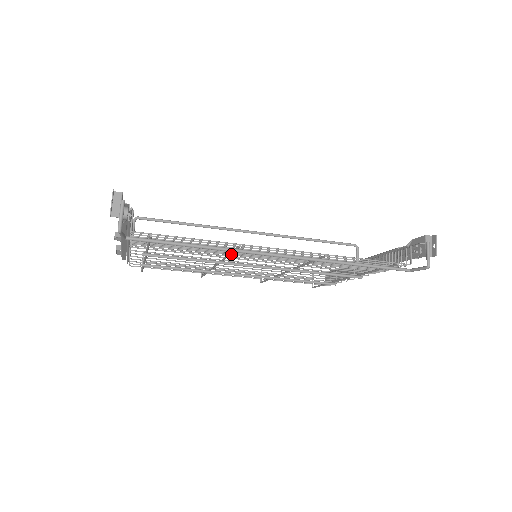
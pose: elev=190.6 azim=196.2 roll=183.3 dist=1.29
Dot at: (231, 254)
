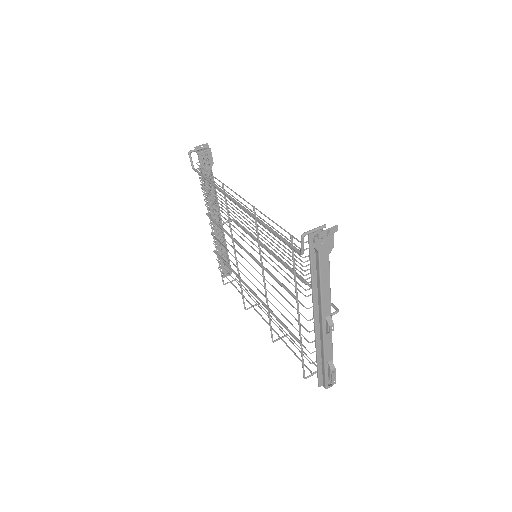
Dot at: occluded
